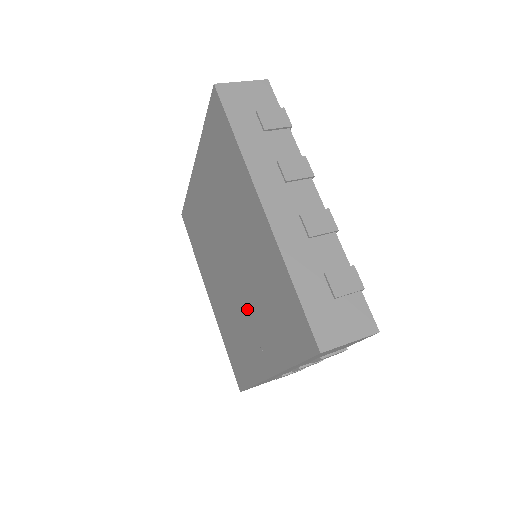
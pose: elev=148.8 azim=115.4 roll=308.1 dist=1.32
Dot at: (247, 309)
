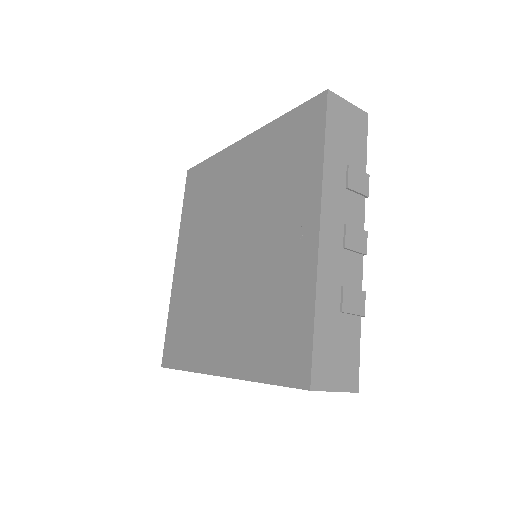
Dot at: (265, 236)
